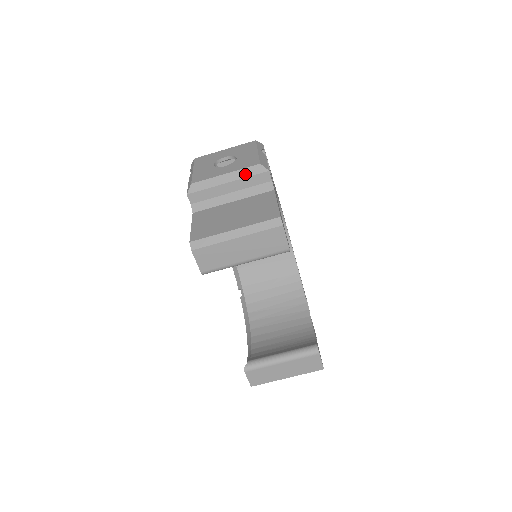
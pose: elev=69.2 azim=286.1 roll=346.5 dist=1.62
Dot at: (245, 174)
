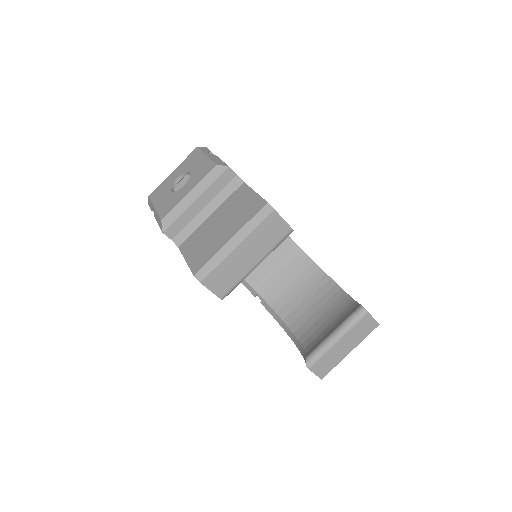
Dot at: (208, 182)
